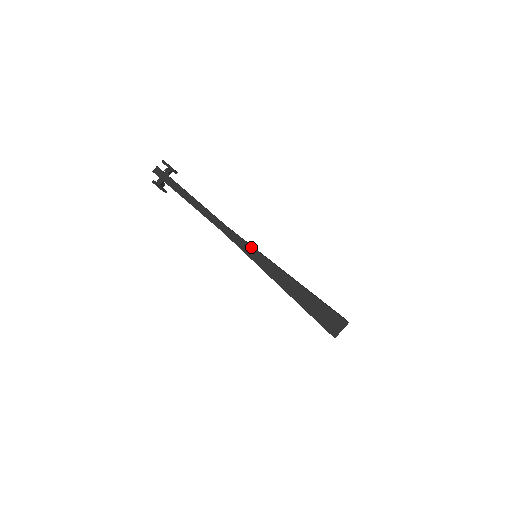
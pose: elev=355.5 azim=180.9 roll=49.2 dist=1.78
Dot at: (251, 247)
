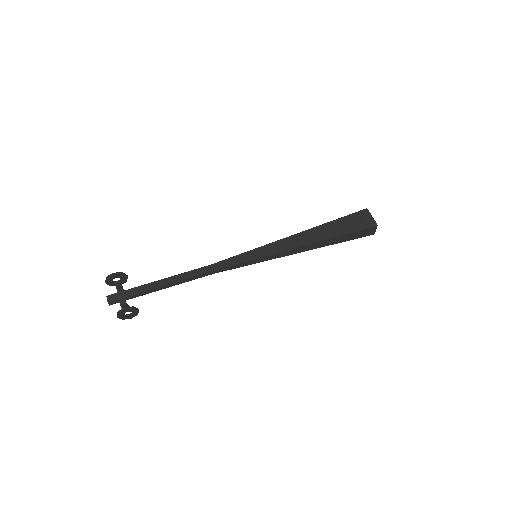
Dot at: (244, 254)
